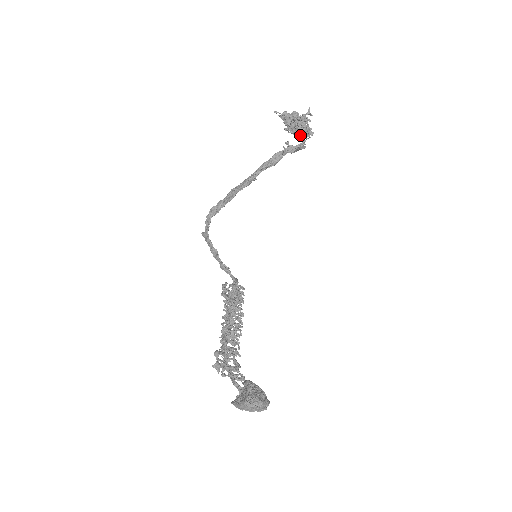
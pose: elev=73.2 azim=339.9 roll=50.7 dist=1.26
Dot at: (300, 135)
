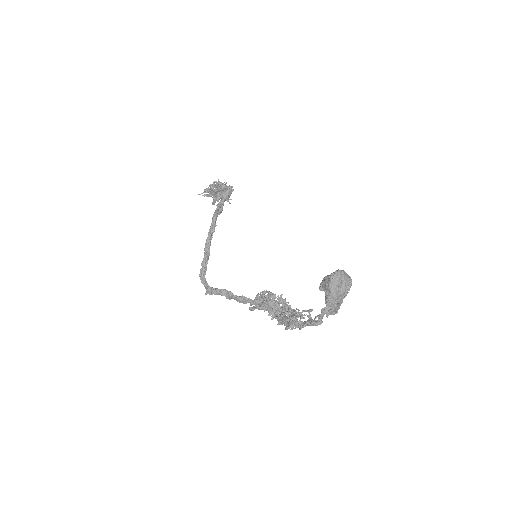
Dot at: (225, 191)
